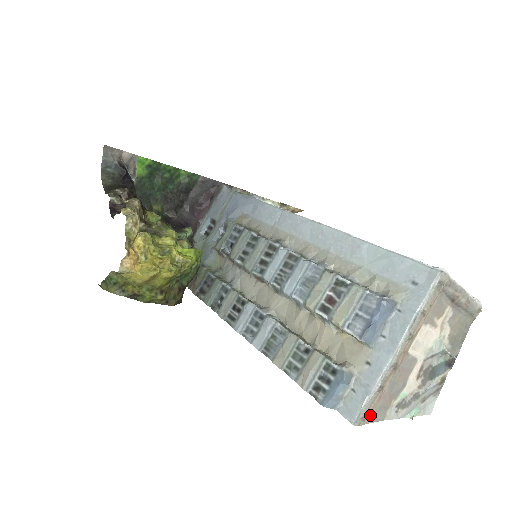
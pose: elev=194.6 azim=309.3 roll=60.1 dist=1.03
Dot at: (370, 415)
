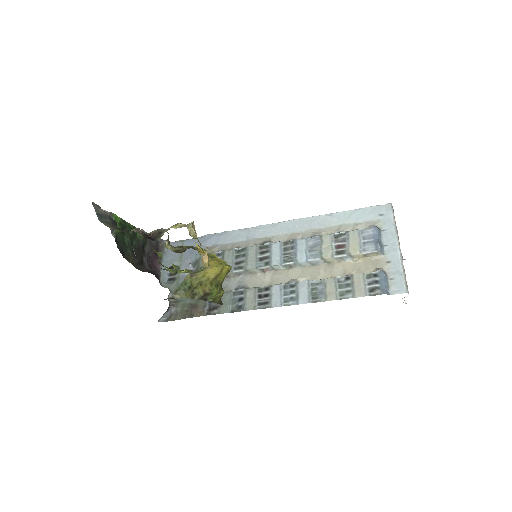
Dot at: occluded
